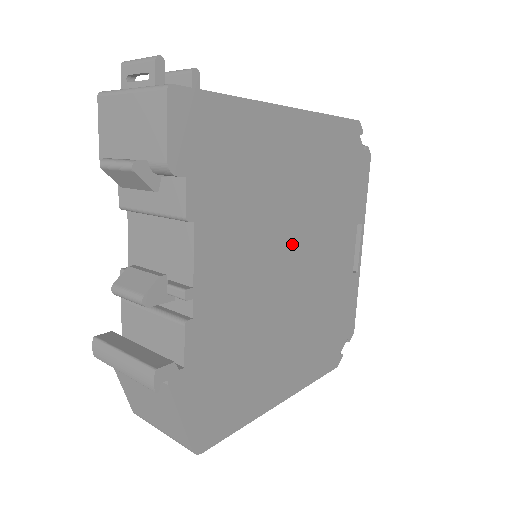
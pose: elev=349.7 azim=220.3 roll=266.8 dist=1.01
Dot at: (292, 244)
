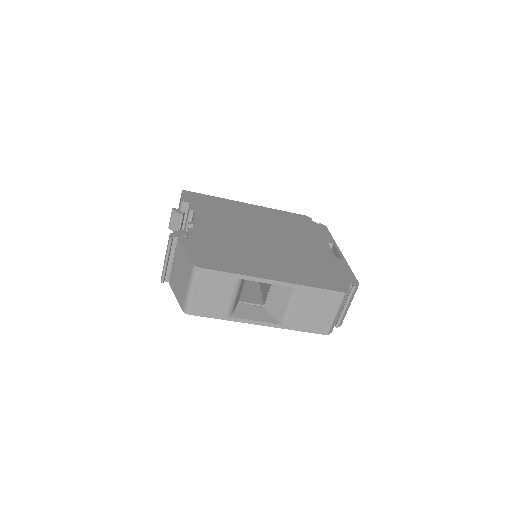
Dot at: (263, 232)
